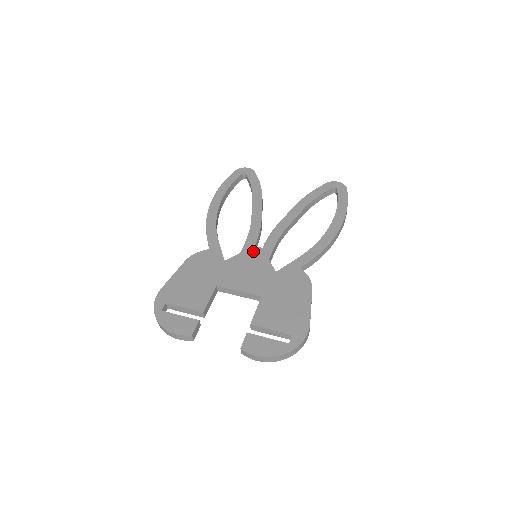
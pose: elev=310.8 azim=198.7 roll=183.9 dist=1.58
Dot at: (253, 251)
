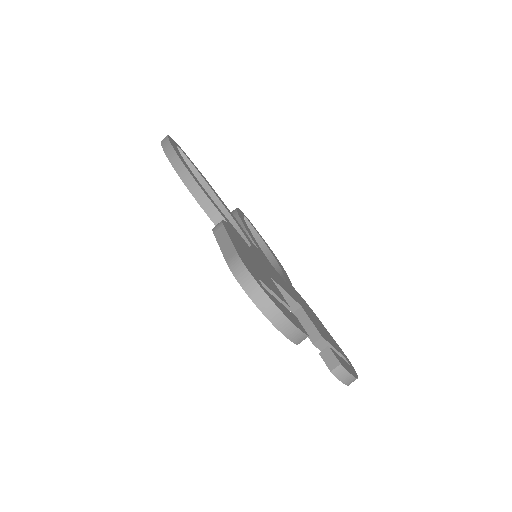
Dot at: (257, 249)
